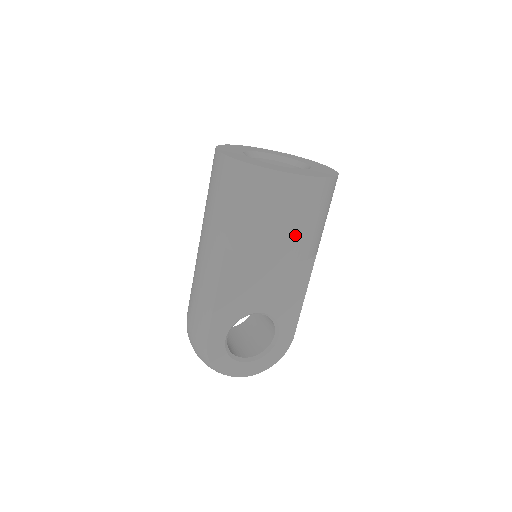
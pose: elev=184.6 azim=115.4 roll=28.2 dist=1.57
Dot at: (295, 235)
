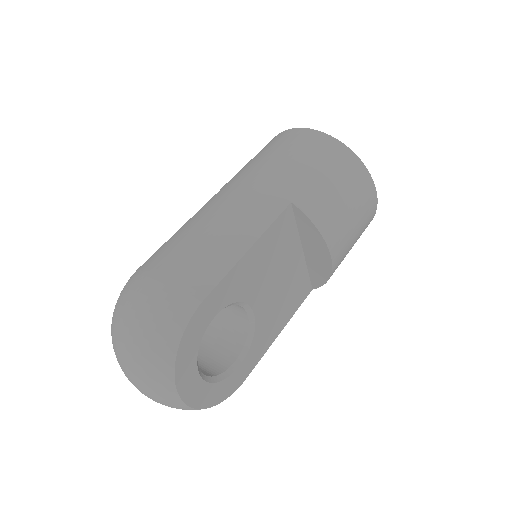
Dot at: (347, 240)
